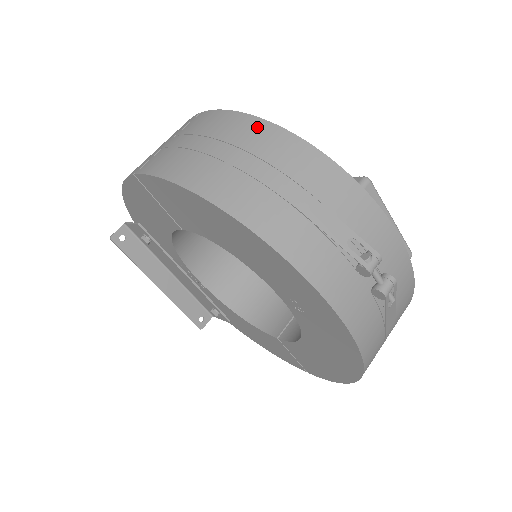
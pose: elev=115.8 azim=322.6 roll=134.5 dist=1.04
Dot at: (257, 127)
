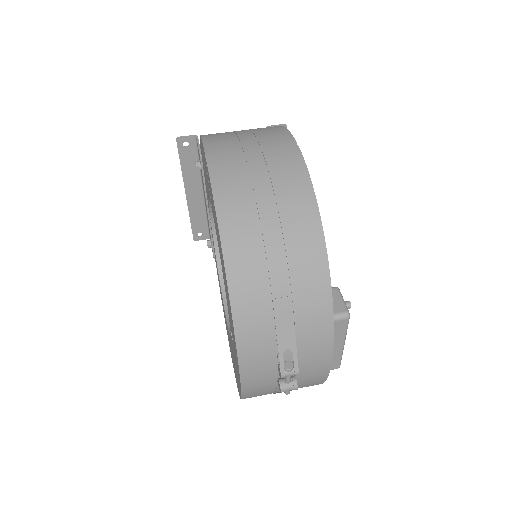
Dot at: (309, 218)
